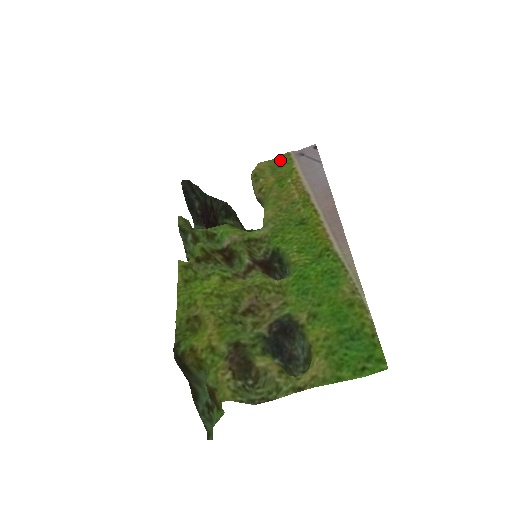
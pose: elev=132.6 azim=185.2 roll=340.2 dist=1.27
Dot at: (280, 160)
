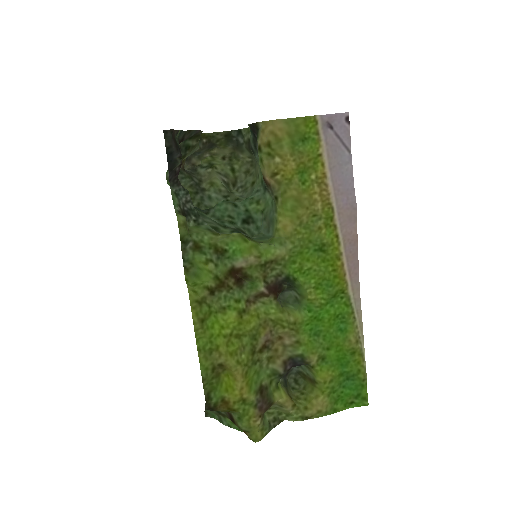
Dot at: (303, 127)
